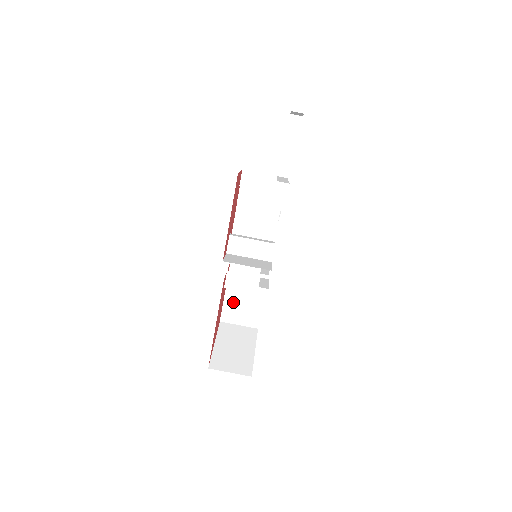
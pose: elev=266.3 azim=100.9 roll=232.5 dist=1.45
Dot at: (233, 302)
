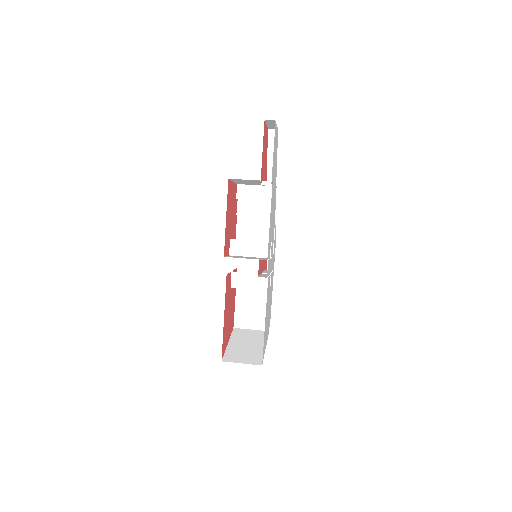
Dot at: (243, 308)
